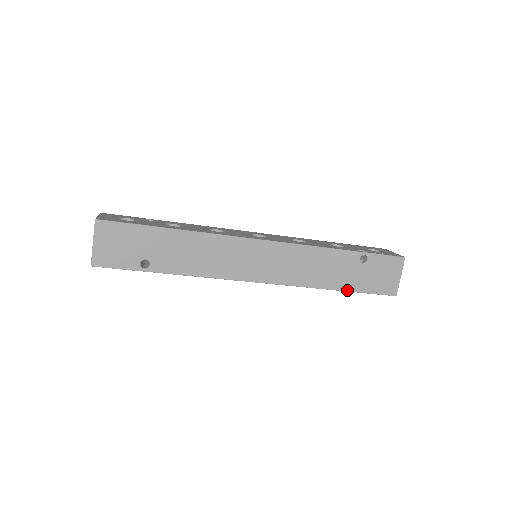
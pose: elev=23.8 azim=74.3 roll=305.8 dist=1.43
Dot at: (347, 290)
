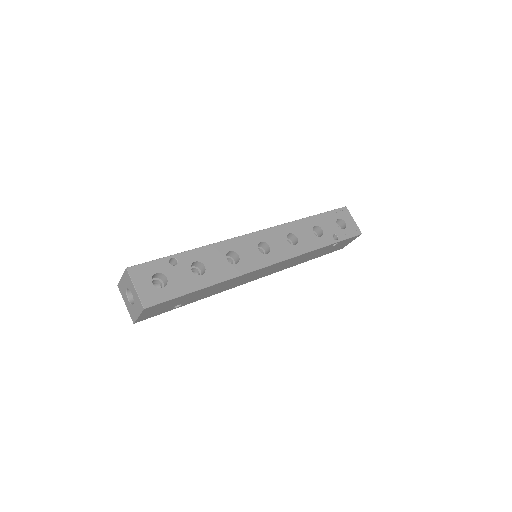
Dot at: occluded
